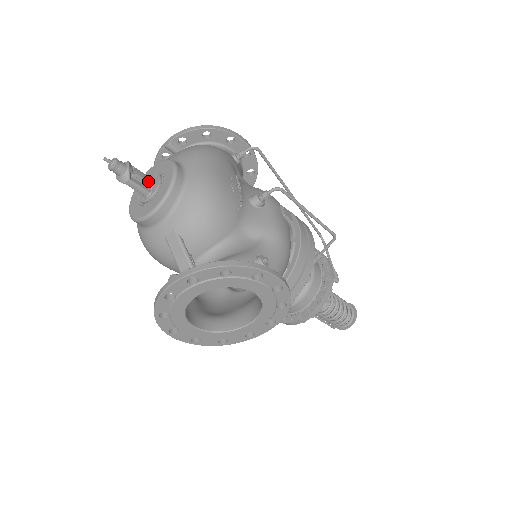
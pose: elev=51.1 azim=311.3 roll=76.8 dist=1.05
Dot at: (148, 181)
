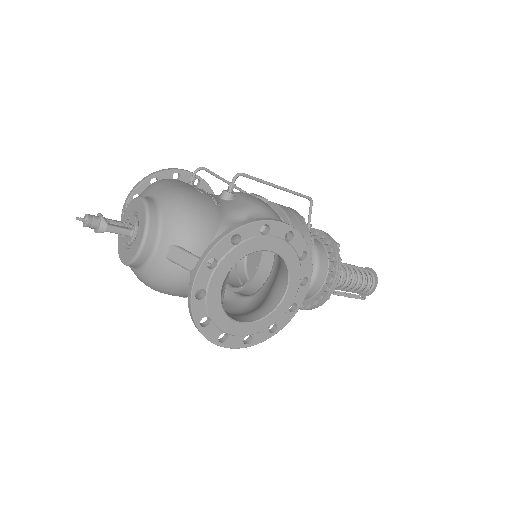
Dot at: (125, 223)
